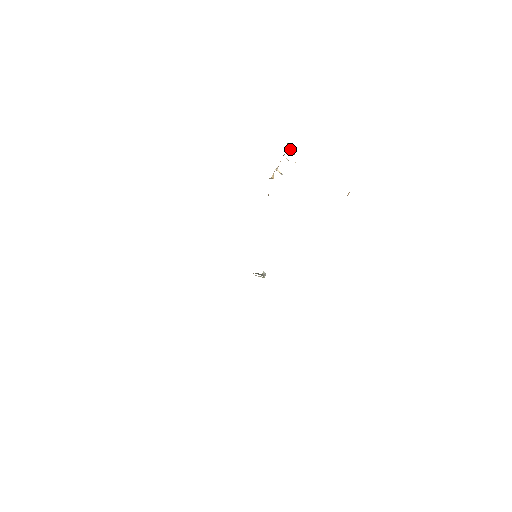
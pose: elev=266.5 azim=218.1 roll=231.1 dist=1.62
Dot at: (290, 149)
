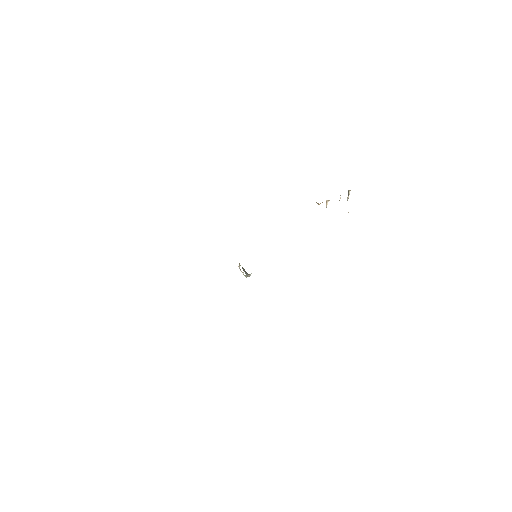
Dot at: (349, 194)
